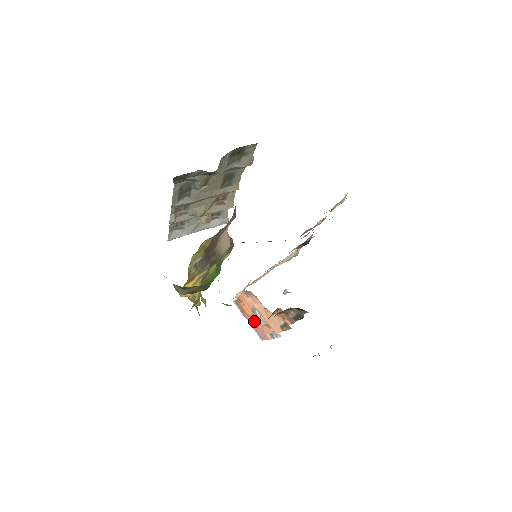
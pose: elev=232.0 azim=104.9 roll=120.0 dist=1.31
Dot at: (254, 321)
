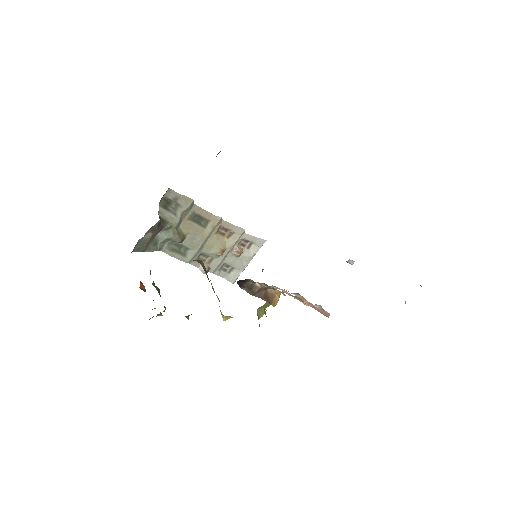
Dot at: (313, 306)
